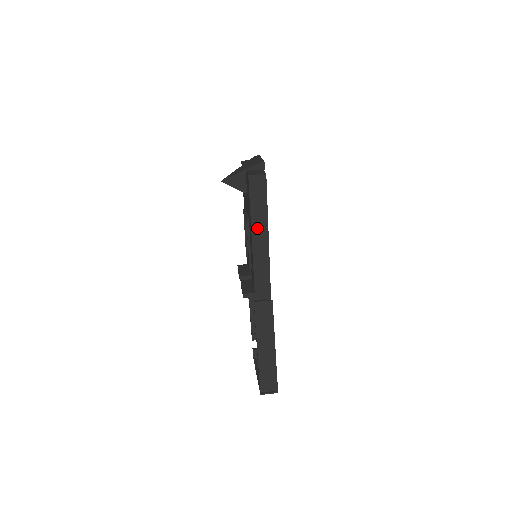
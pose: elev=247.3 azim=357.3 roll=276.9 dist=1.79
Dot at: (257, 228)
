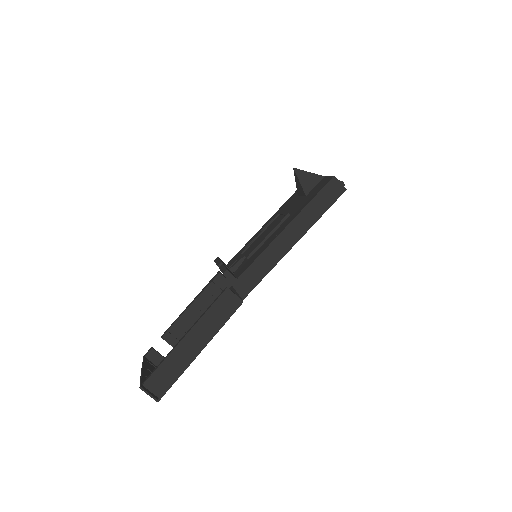
Dot at: (297, 224)
